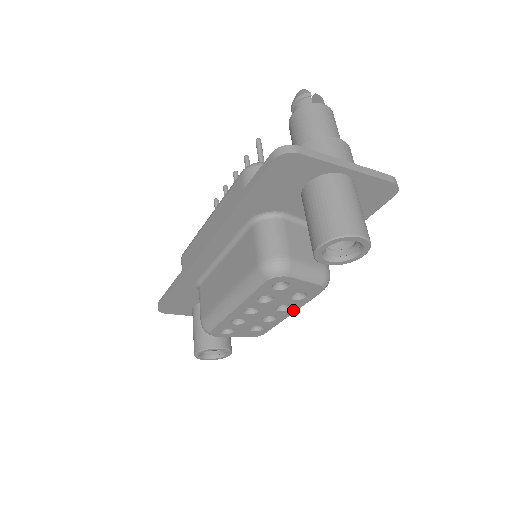
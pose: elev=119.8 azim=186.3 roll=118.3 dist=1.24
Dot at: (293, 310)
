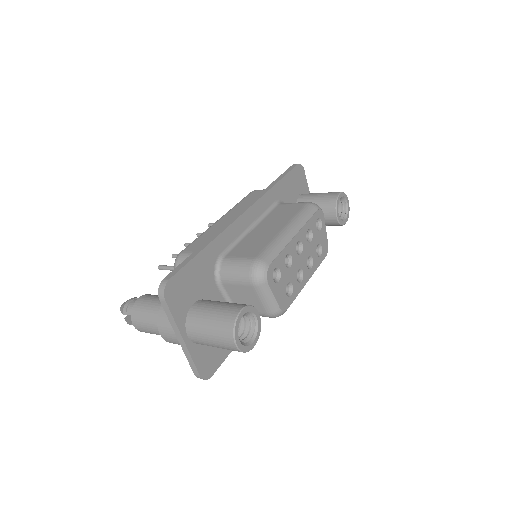
Dot at: (311, 273)
